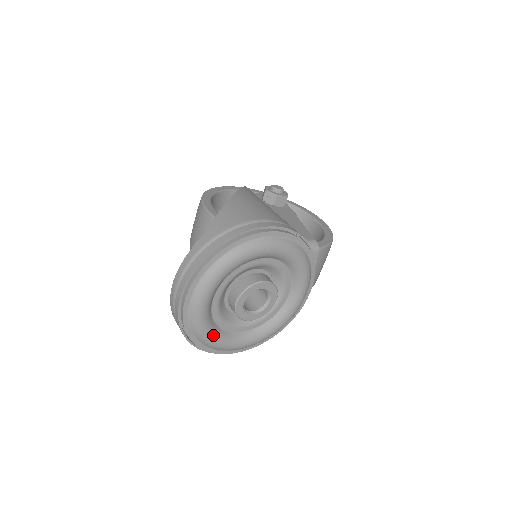
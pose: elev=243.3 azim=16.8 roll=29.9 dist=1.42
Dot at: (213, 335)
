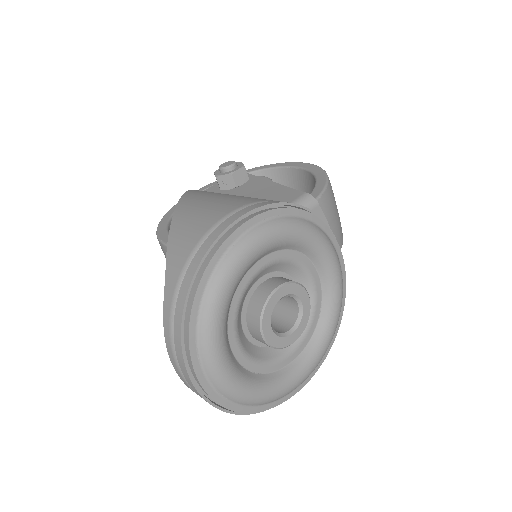
Dot at: (265, 389)
